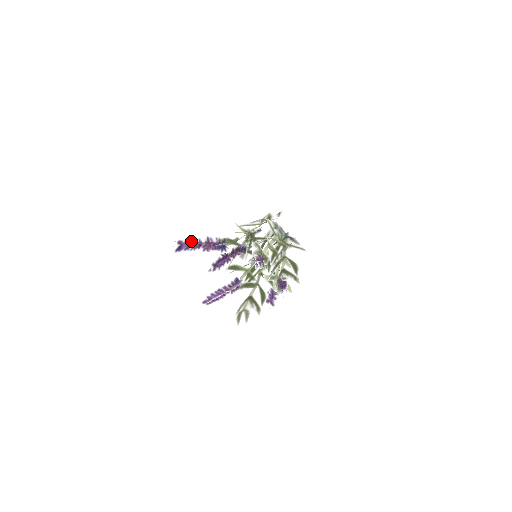
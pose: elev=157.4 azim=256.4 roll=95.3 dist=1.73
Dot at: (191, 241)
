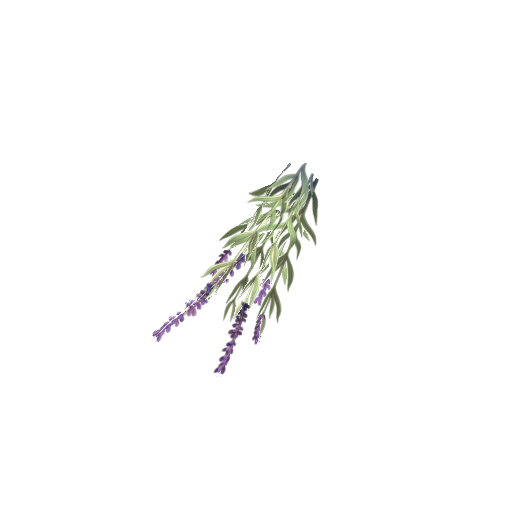
Dot at: (170, 323)
